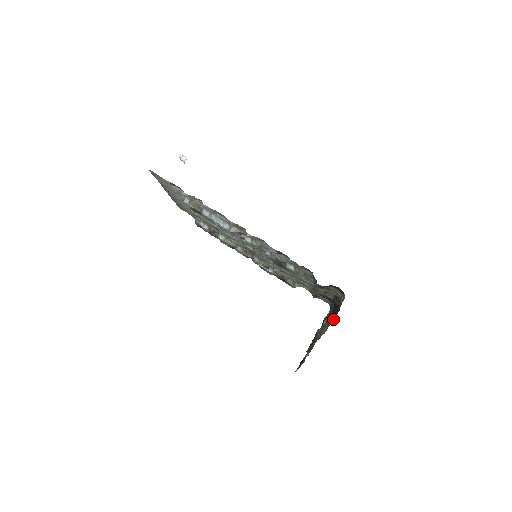
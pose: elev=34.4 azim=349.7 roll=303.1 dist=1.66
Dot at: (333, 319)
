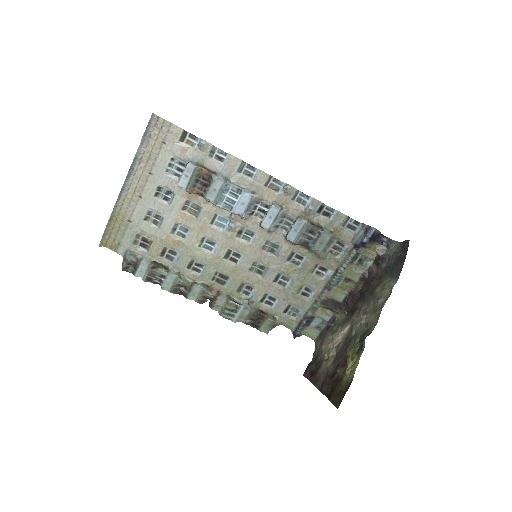
Dot at: (393, 270)
